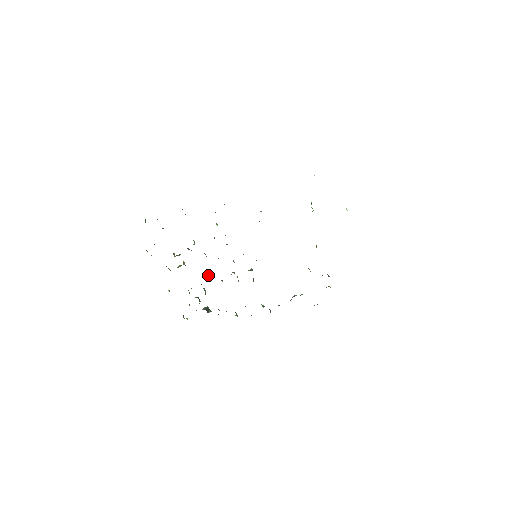
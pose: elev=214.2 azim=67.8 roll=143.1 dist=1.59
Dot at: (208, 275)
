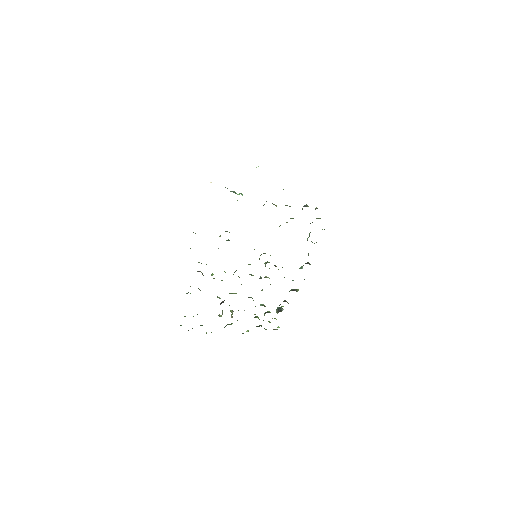
Dot at: occluded
